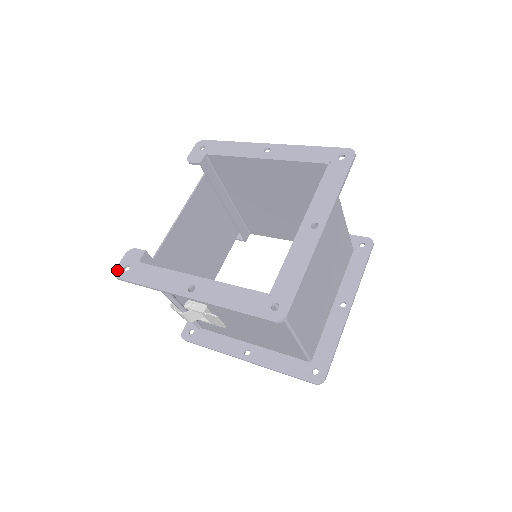
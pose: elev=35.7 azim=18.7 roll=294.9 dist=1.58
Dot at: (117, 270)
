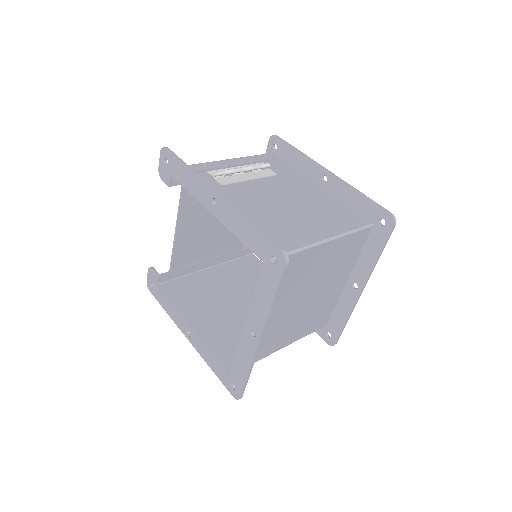
Dot at: (148, 284)
